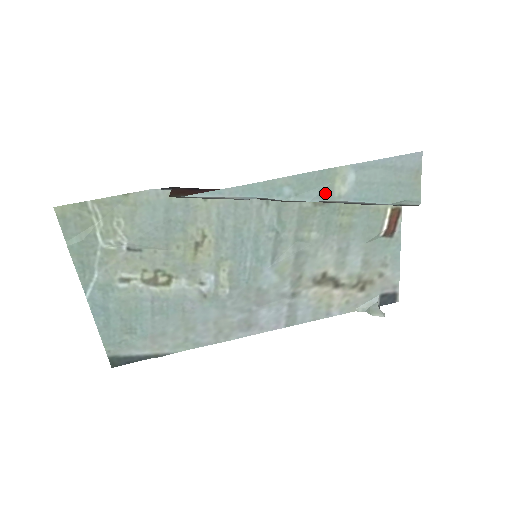
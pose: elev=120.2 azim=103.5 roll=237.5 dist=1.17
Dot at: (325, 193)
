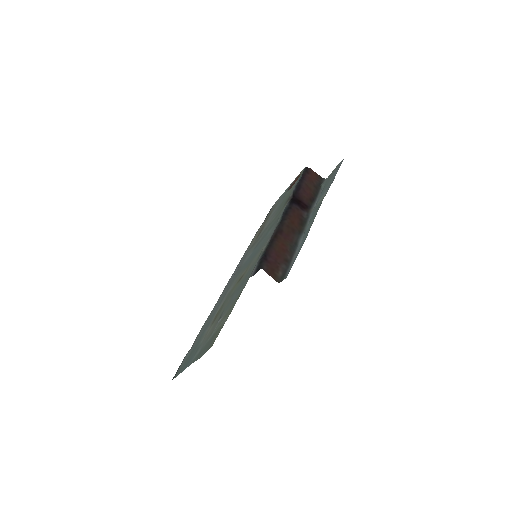
Dot at: (314, 211)
